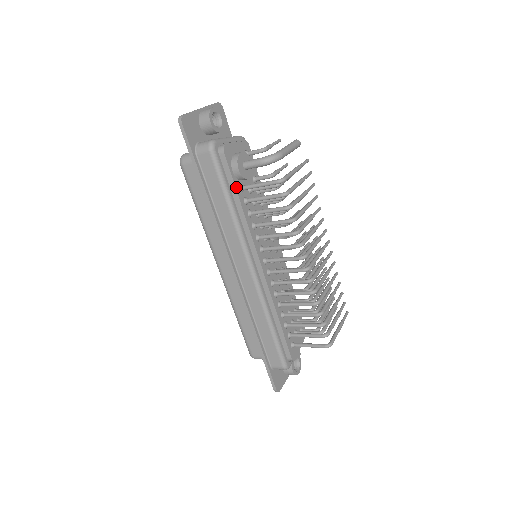
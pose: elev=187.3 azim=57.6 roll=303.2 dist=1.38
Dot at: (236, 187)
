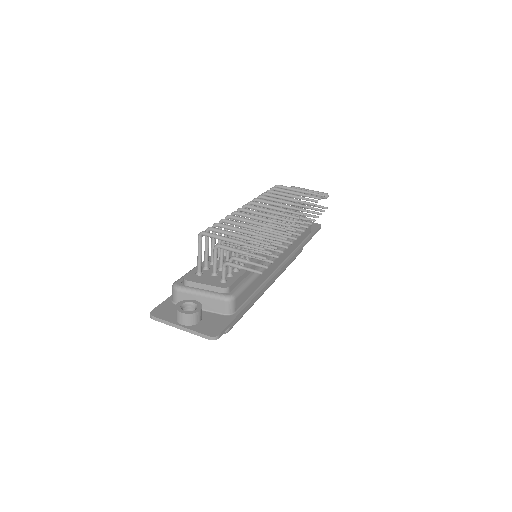
Dot at: occluded
